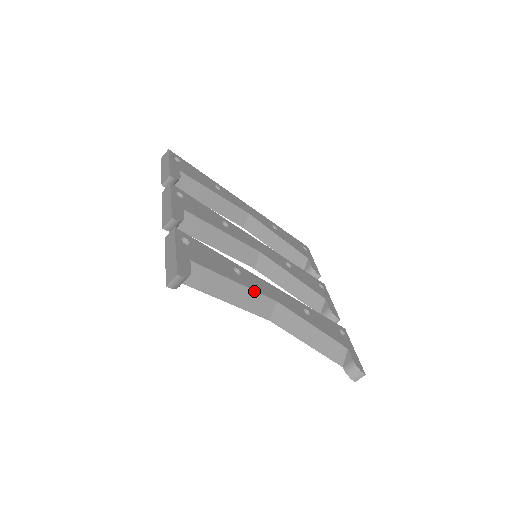
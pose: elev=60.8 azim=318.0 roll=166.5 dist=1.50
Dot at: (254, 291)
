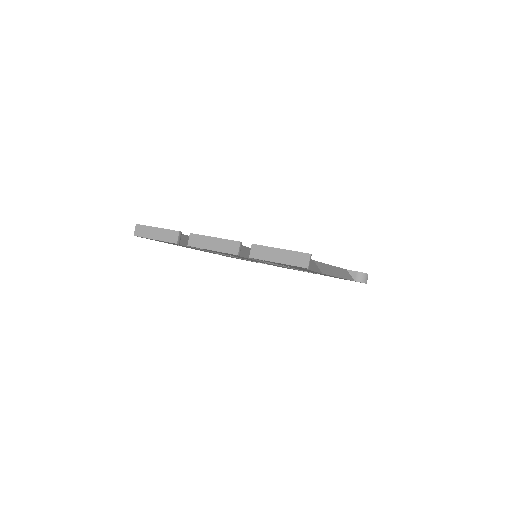
Dot at: occluded
